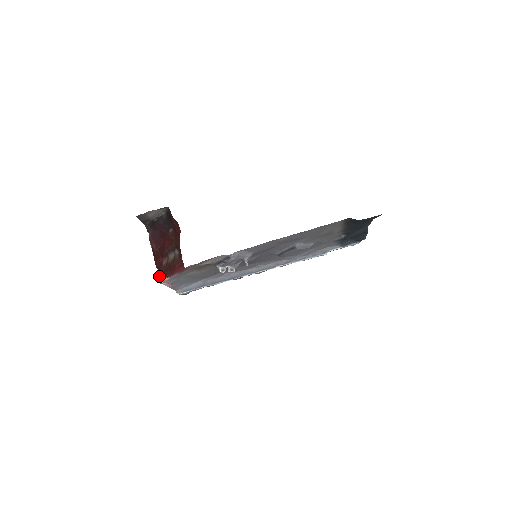
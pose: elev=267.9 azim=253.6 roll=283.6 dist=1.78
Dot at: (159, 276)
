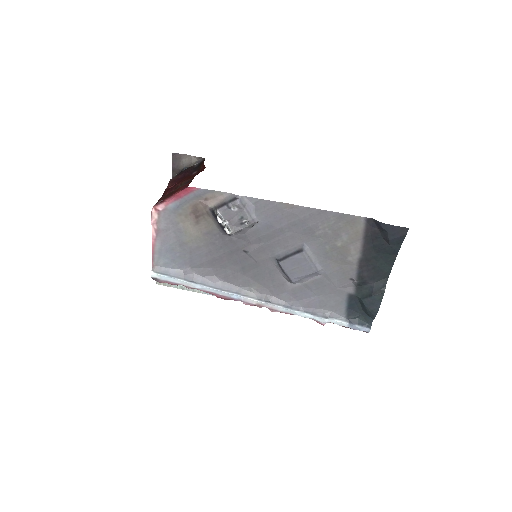
Dot at: occluded
